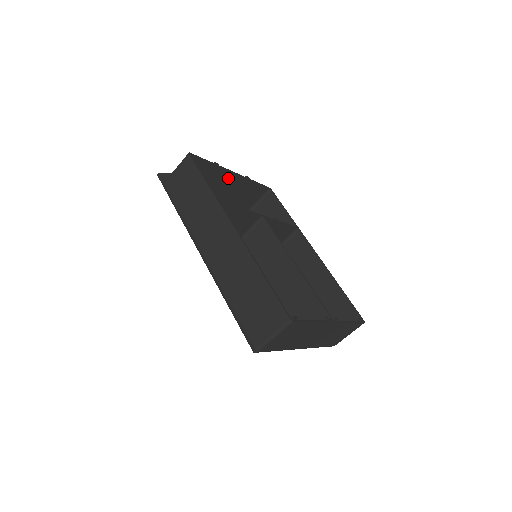
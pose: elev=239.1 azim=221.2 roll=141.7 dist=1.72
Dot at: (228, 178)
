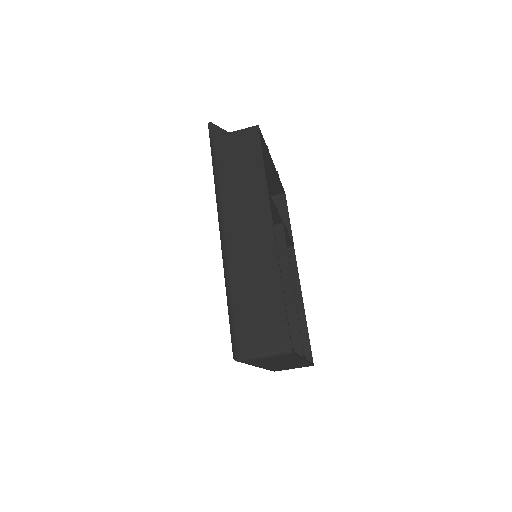
Dot at: (265, 165)
